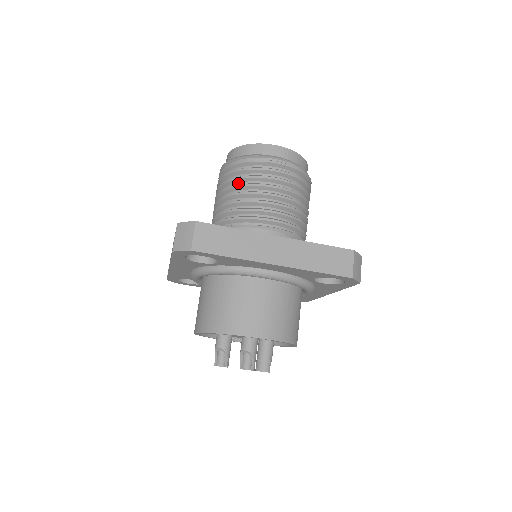
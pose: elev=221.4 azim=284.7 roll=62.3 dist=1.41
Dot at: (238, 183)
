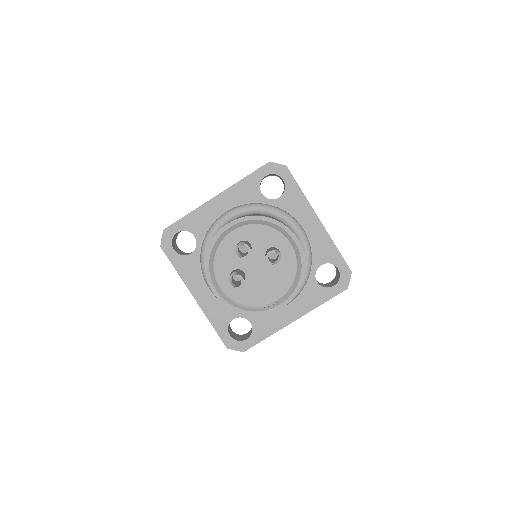
Dot at: occluded
